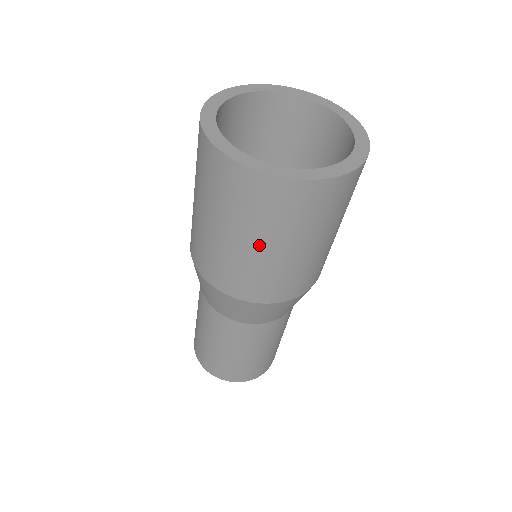
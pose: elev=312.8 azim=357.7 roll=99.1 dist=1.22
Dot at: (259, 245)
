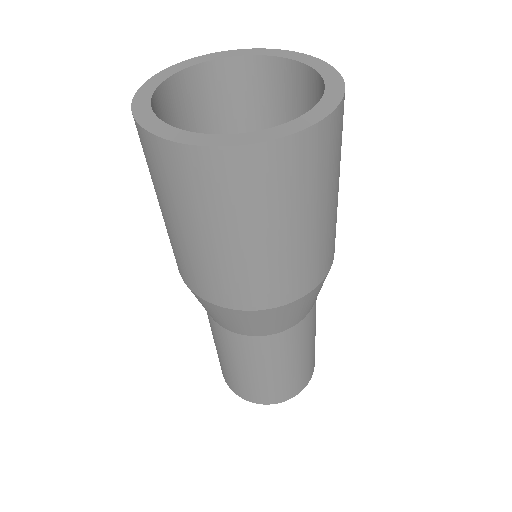
Dot at: (243, 240)
